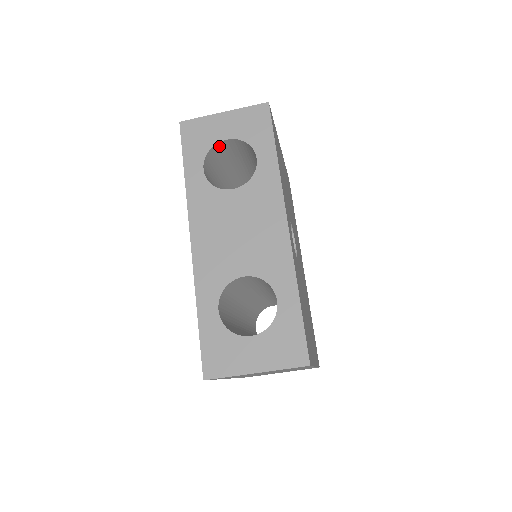
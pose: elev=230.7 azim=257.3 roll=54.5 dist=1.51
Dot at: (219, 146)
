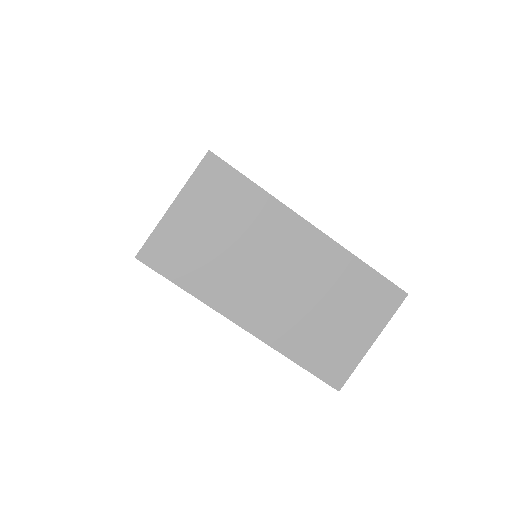
Dot at: occluded
